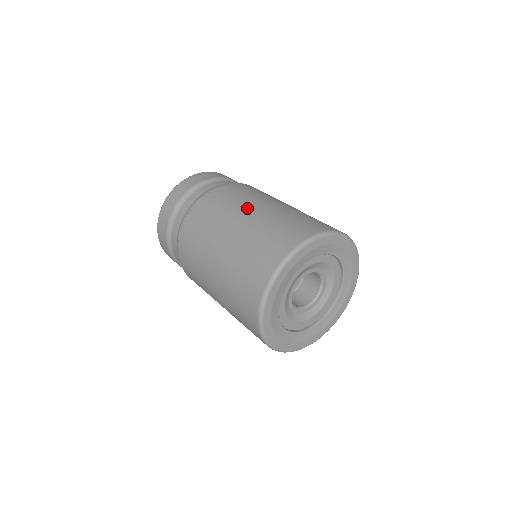
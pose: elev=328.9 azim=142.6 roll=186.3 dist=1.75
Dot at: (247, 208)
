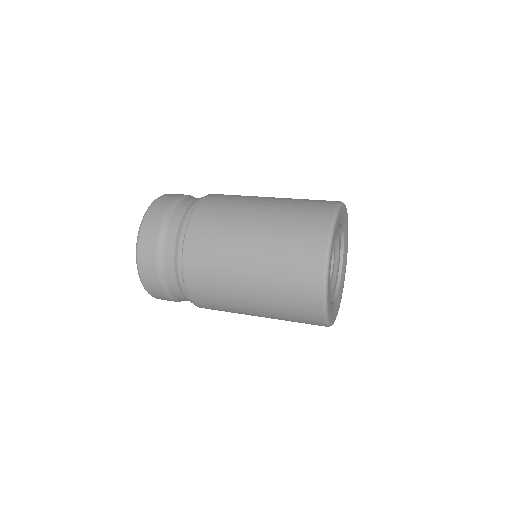
Dot at: (251, 210)
